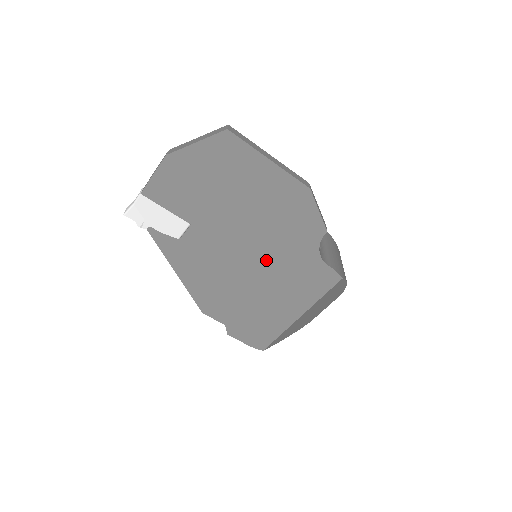
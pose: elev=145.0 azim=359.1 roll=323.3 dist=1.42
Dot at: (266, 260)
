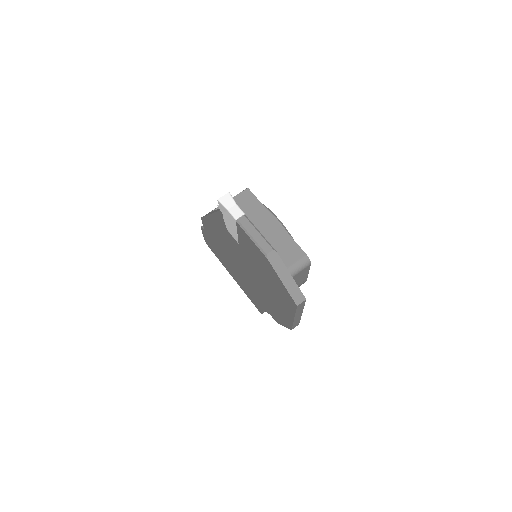
Dot at: (247, 278)
